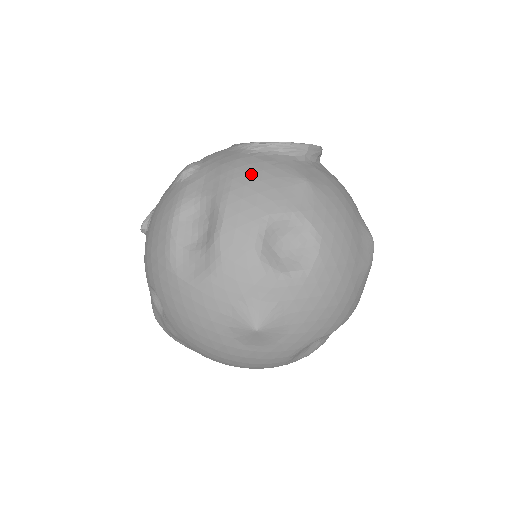
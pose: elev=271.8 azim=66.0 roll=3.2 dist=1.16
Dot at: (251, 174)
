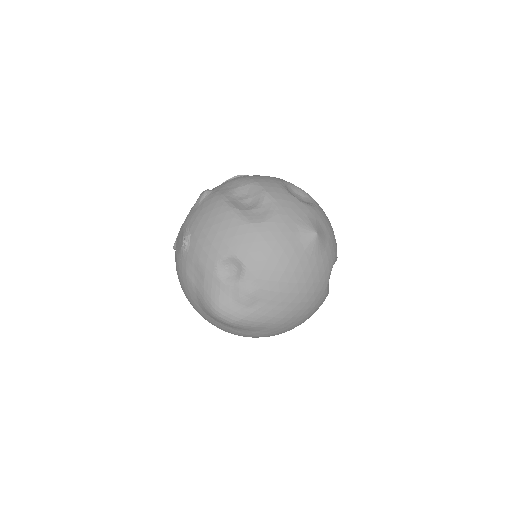
Dot at: (253, 175)
